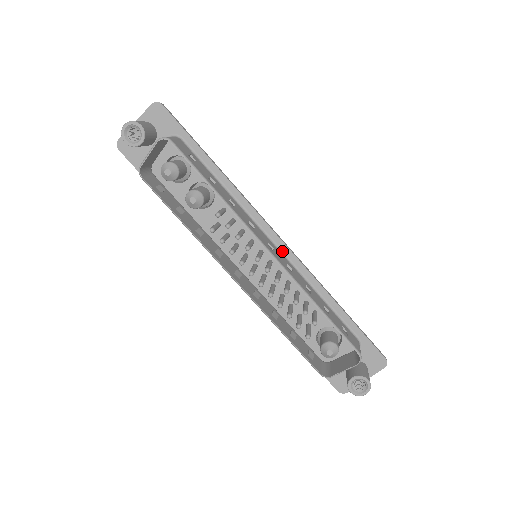
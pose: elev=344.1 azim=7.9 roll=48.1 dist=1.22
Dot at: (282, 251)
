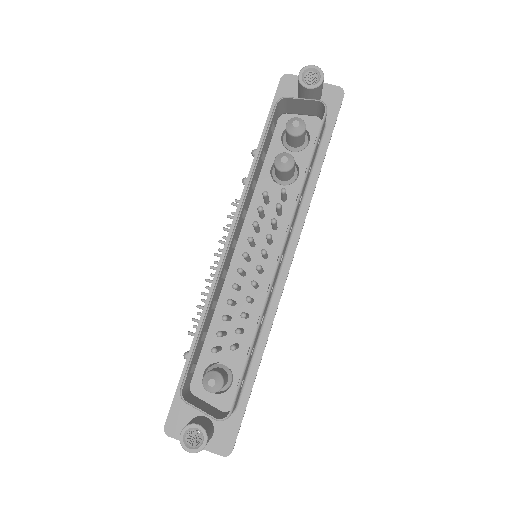
Dot at: (280, 275)
